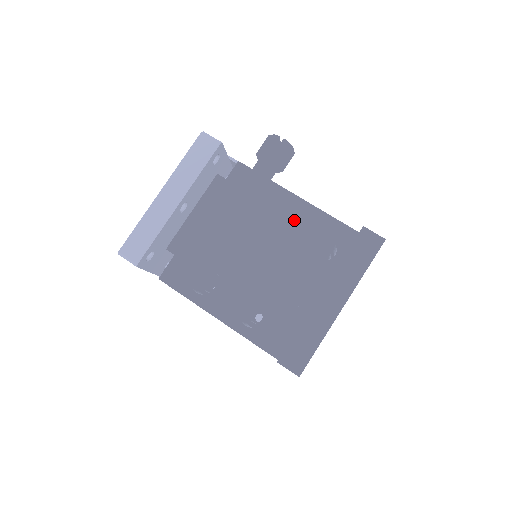
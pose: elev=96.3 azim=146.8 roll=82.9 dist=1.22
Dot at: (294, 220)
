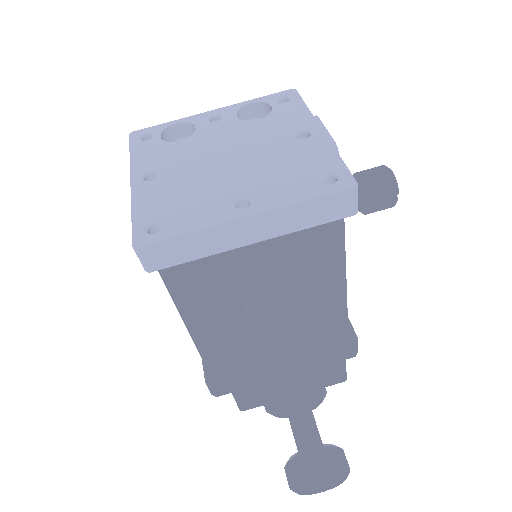
Dot at: (334, 373)
